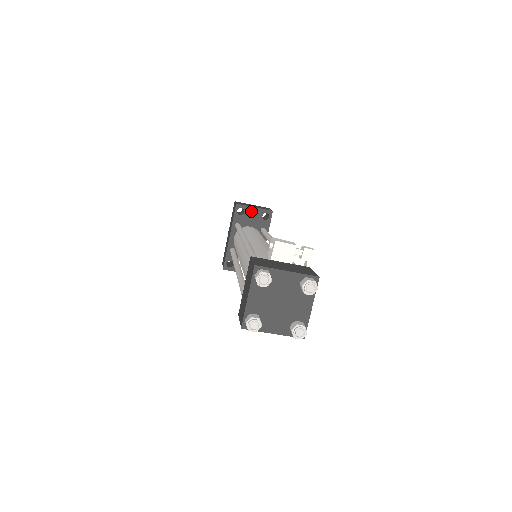
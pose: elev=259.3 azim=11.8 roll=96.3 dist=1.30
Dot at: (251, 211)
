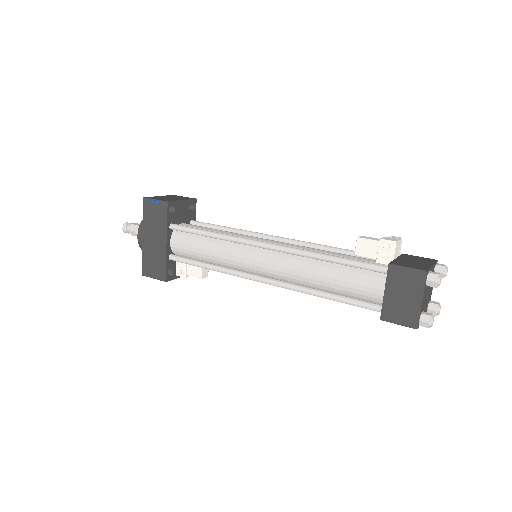
Dot at: (180, 205)
